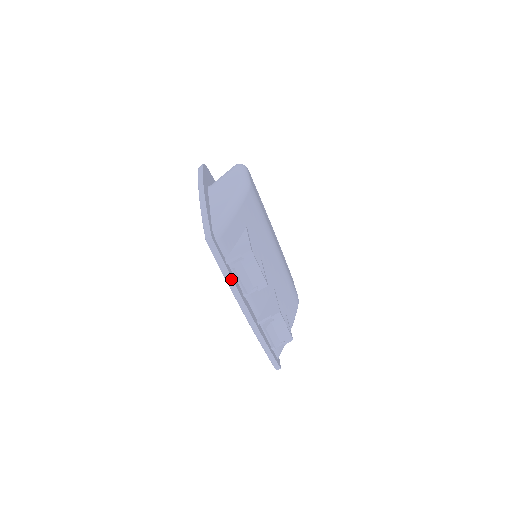
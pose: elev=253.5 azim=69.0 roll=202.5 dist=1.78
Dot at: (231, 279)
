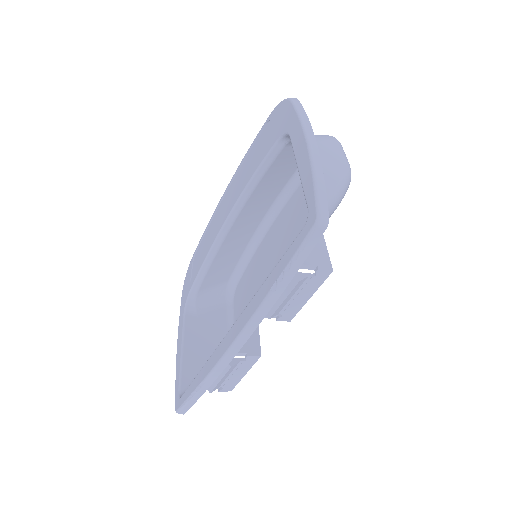
Dot at: (282, 290)
